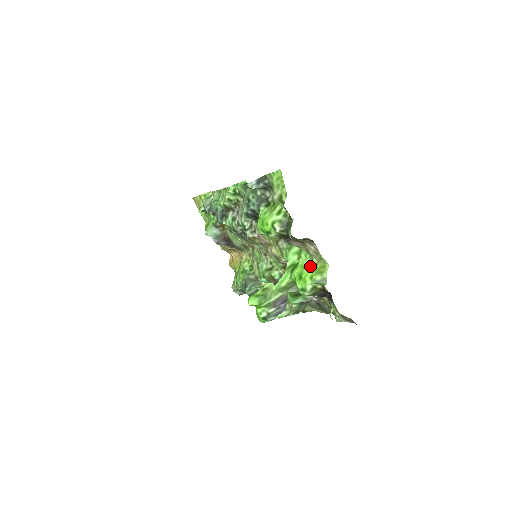
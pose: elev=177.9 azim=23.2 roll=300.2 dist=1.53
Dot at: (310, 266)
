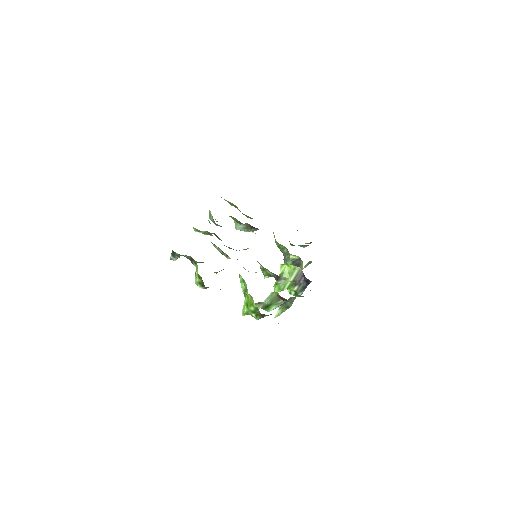
Dot at: (248, 296)
